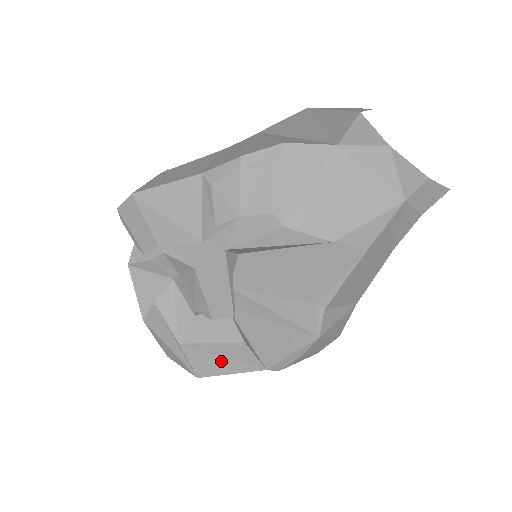
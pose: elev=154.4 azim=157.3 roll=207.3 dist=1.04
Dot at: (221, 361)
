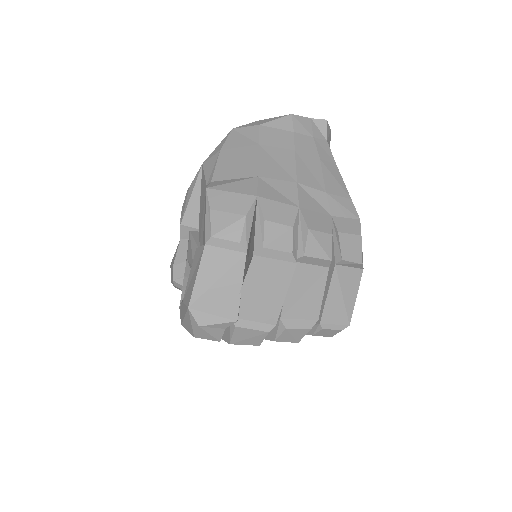
Dot at: (193, 278)
